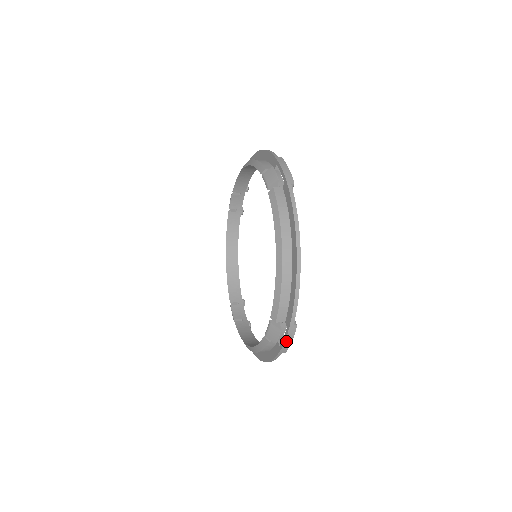
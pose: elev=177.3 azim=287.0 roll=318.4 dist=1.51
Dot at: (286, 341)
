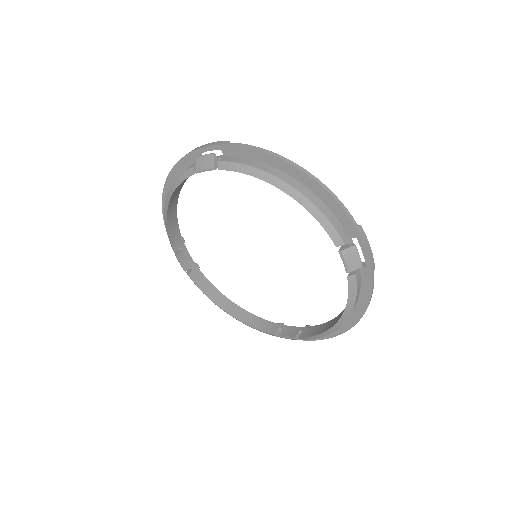
Dot at: occluded
